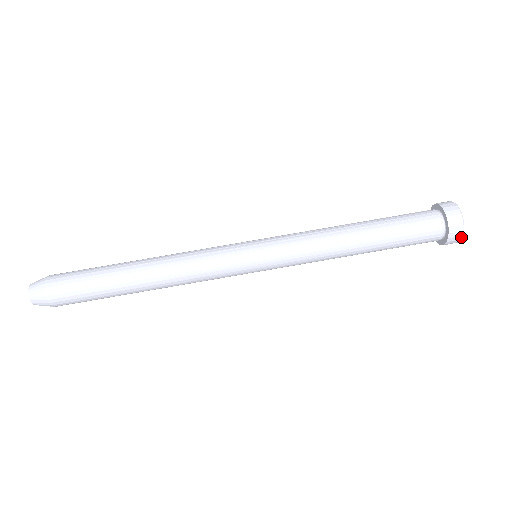
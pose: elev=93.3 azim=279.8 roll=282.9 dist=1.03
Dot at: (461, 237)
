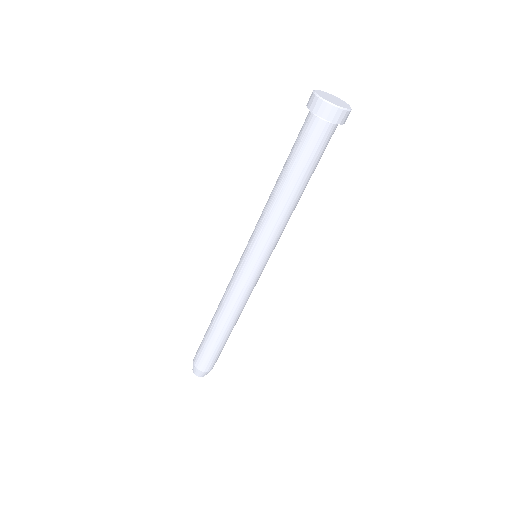
Dot at: occluded
